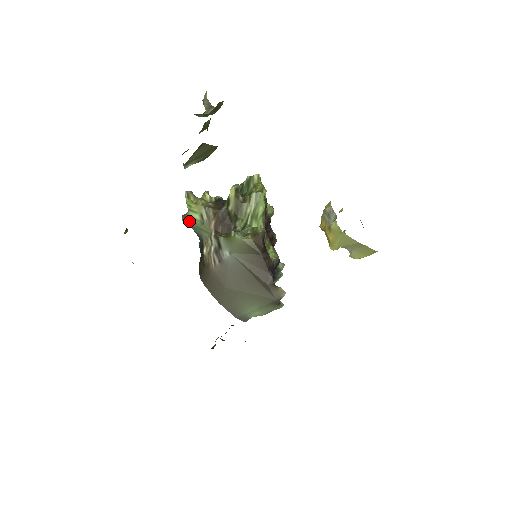
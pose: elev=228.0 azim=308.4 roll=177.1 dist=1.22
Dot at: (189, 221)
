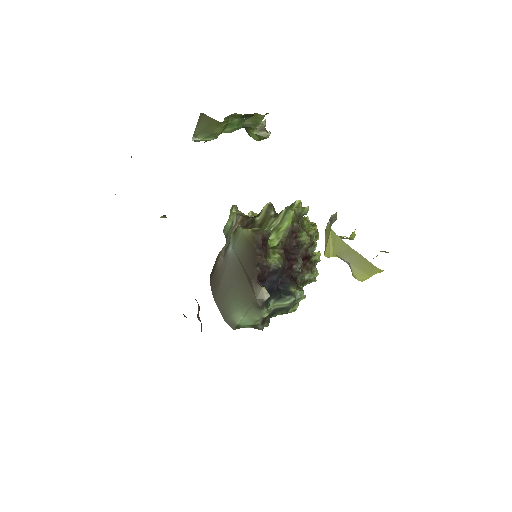
Dot at: (225, 230)
